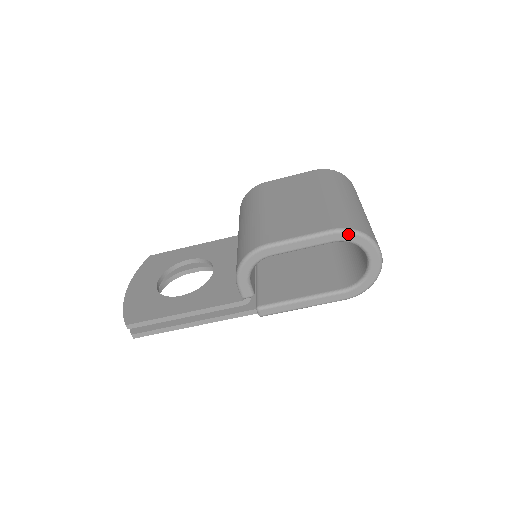
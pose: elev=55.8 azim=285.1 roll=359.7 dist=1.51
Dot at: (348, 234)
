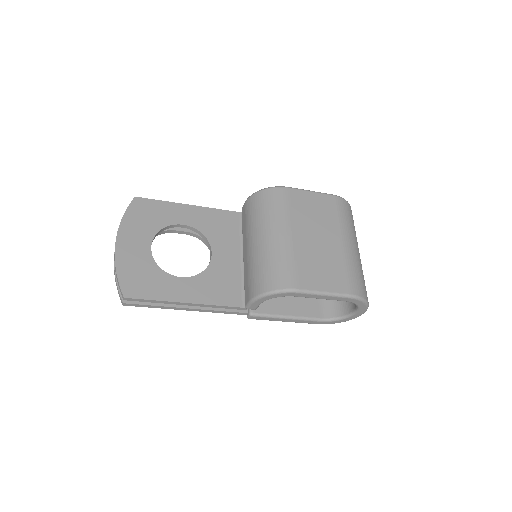
Dot at: (358, 301)
